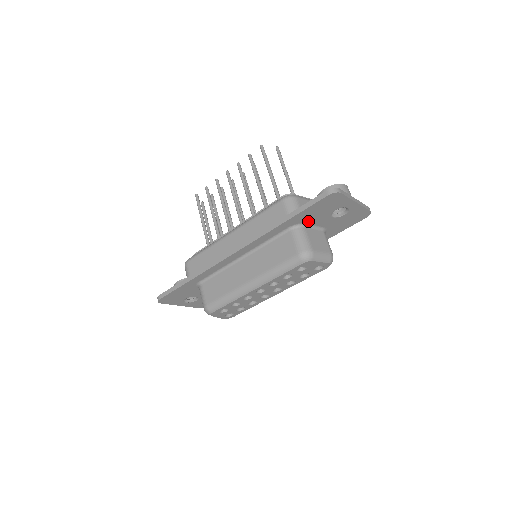
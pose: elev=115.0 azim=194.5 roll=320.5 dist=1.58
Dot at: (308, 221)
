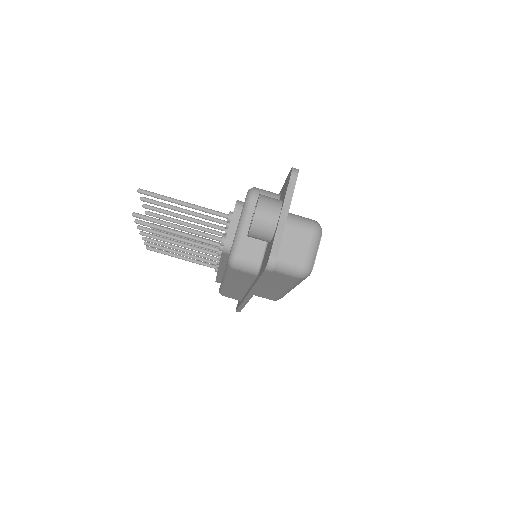
Dot at: occluded
